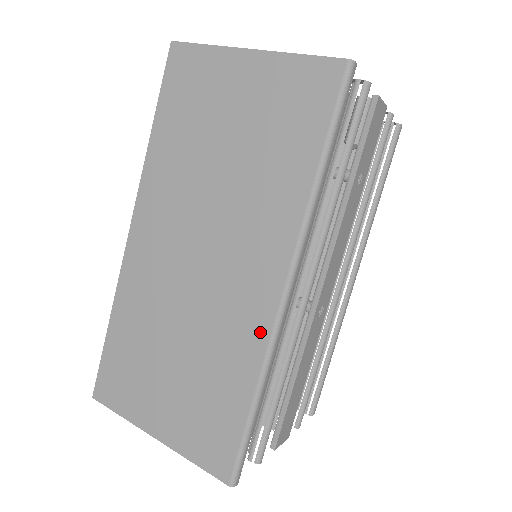
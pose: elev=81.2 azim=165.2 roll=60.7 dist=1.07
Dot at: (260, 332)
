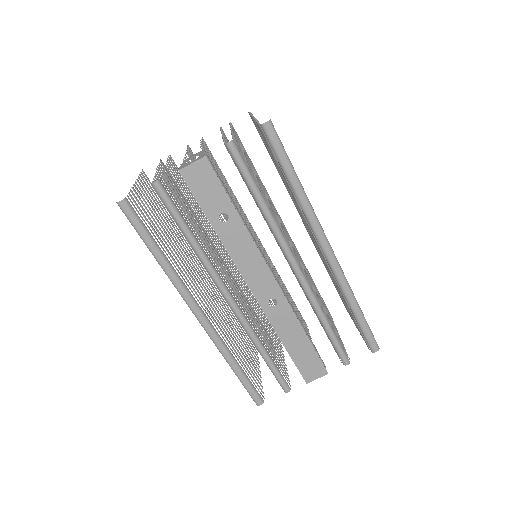
Dot at: occluded
